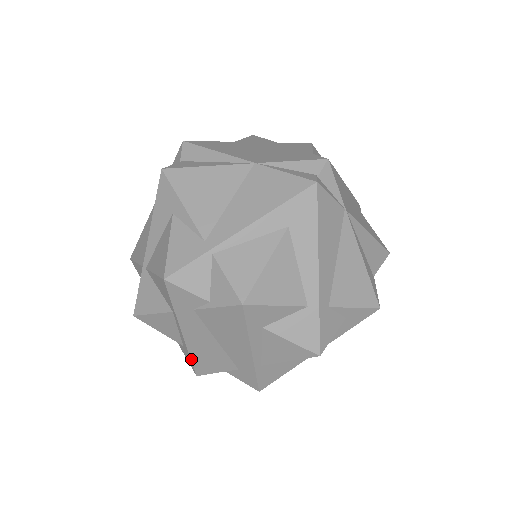
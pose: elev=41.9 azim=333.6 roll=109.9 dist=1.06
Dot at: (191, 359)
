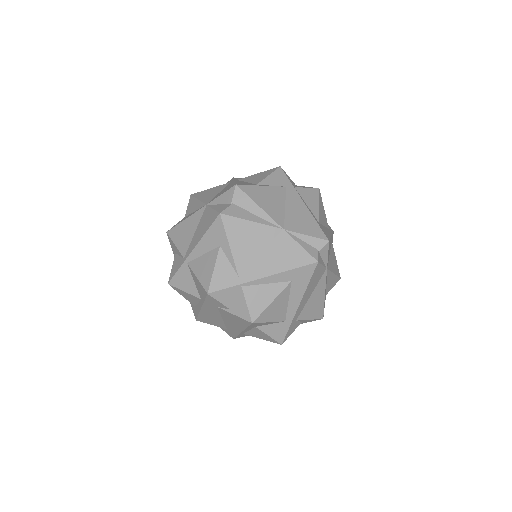
Dot at: (198, 315)
